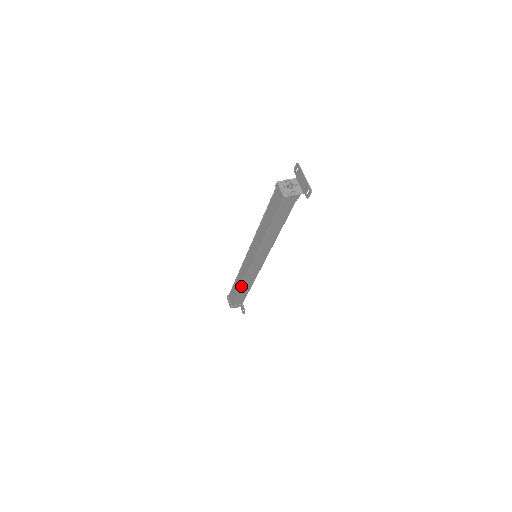
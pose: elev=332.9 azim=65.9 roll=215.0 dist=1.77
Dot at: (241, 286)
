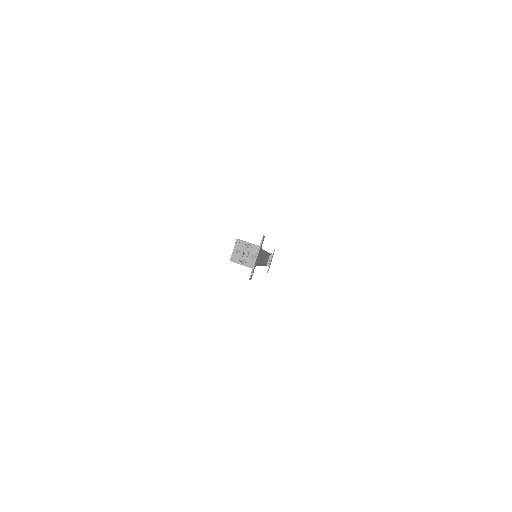
Dot at: occluded
